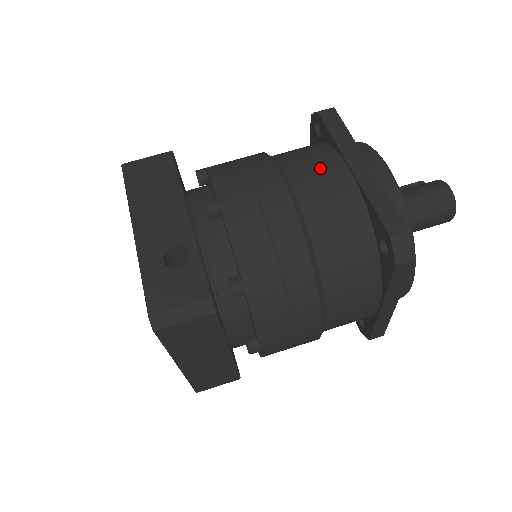
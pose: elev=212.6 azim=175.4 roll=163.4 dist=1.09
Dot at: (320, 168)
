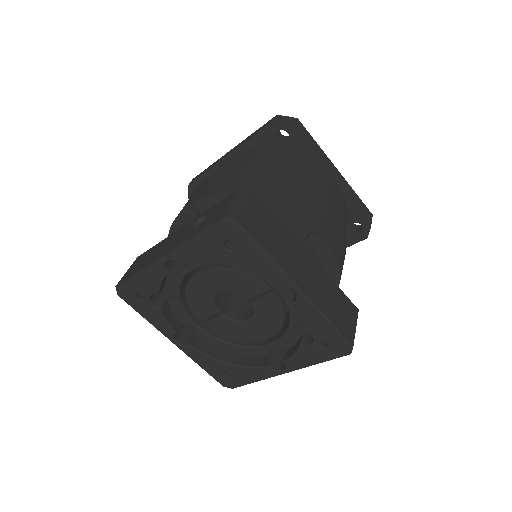
Dot at: (216, 171)
